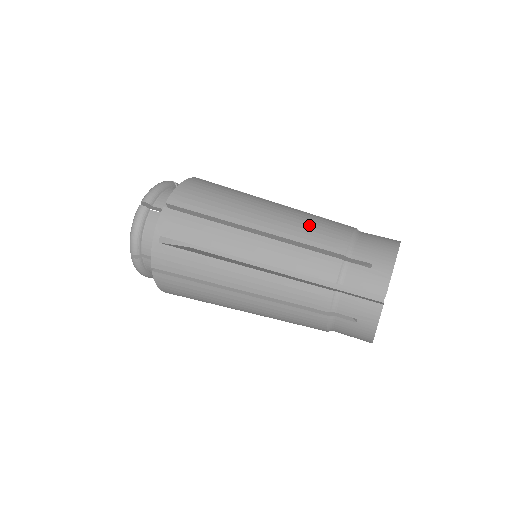
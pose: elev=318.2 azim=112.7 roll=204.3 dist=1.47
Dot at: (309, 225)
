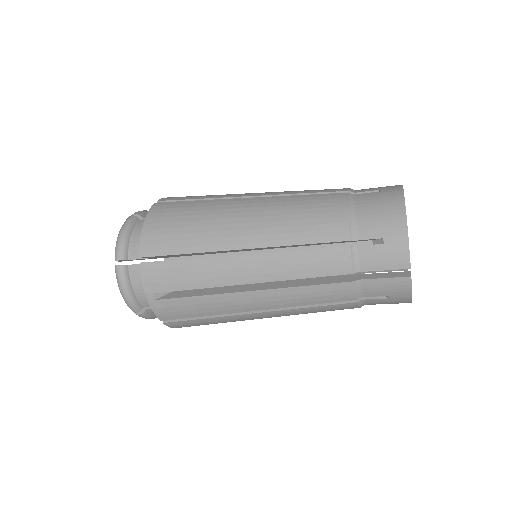
Dot at: occluded
